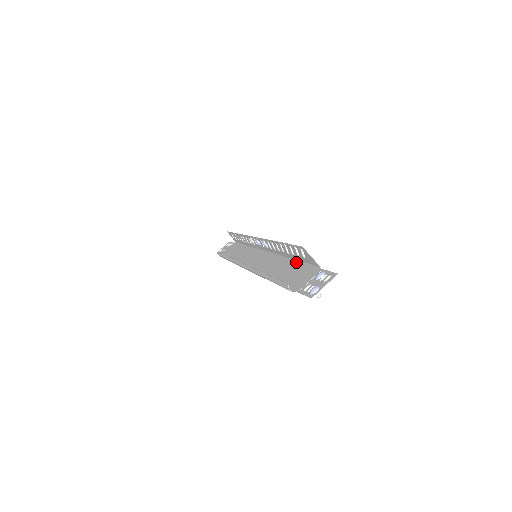
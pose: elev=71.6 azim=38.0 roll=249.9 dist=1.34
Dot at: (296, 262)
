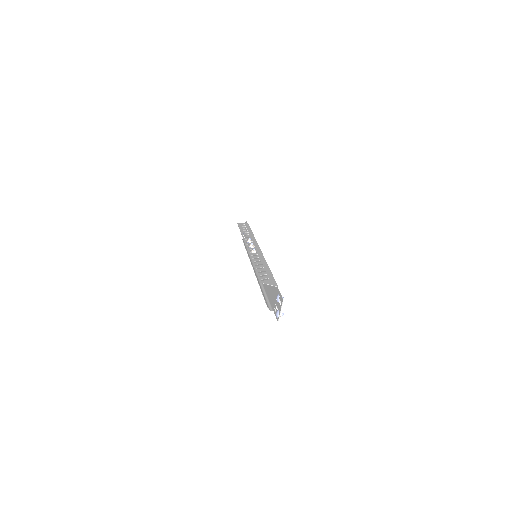
Dot at: occluded
